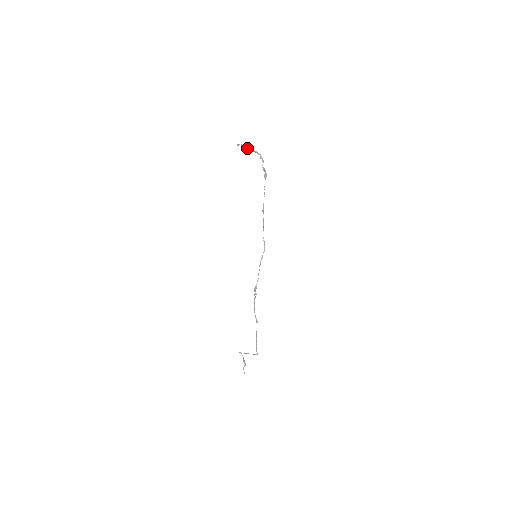
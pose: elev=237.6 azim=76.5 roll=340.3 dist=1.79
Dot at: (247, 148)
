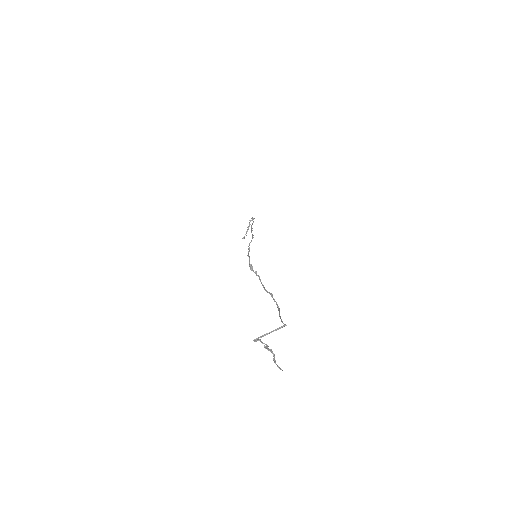
Dot at: (247, 231)
